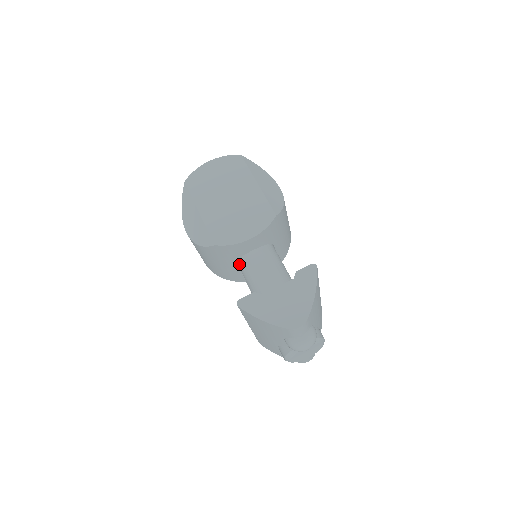
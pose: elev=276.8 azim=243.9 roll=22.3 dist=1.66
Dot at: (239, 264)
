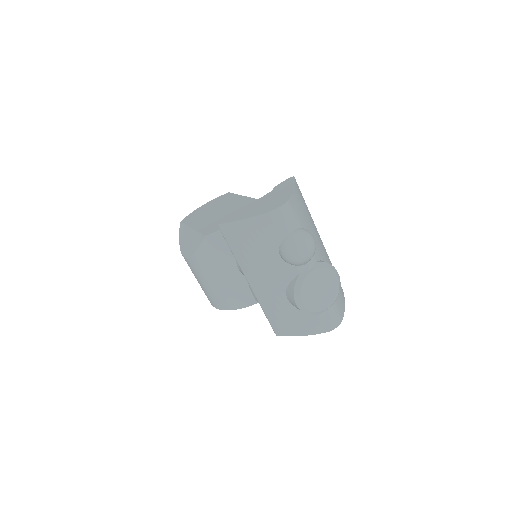
Dot at: occluded
